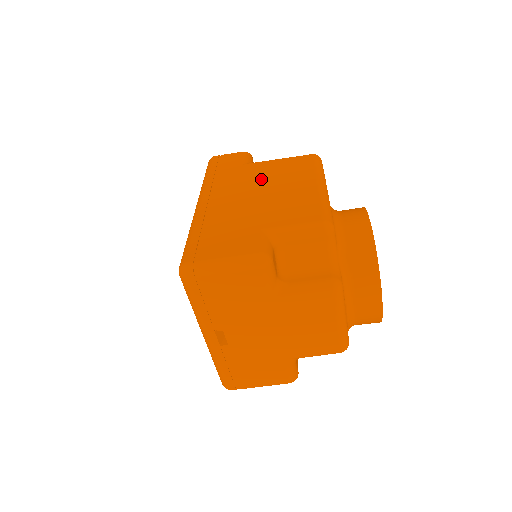
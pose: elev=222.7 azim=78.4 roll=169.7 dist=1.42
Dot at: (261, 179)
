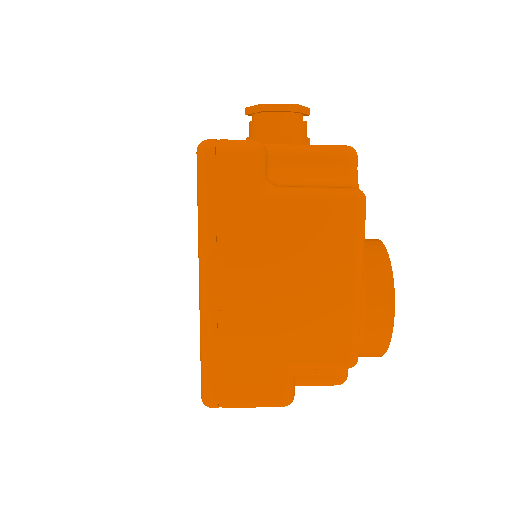
Dot at: (284, 252)
